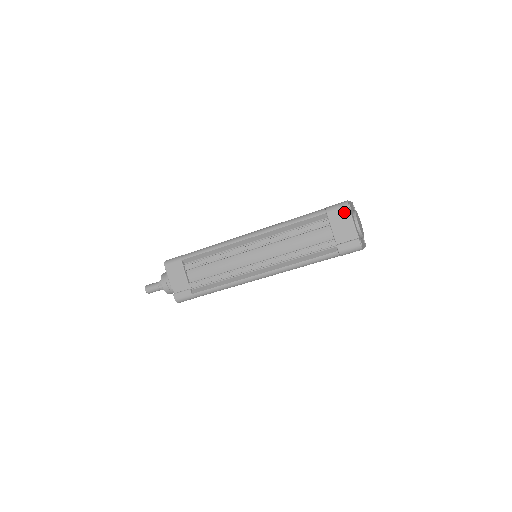
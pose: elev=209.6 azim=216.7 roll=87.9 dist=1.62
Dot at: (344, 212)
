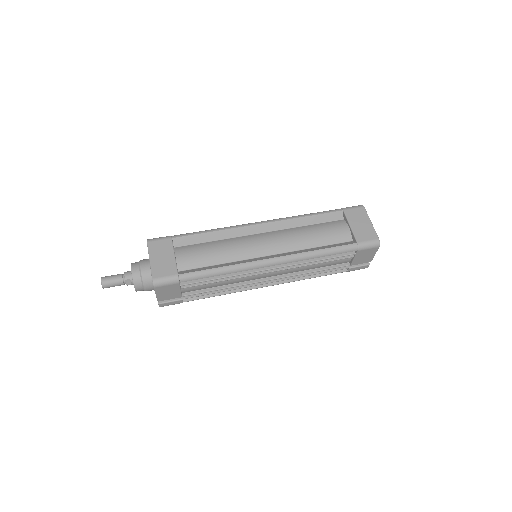
Dot at: (373, 251)
